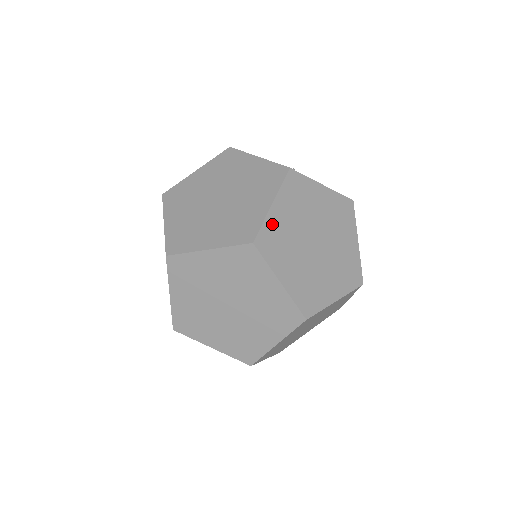
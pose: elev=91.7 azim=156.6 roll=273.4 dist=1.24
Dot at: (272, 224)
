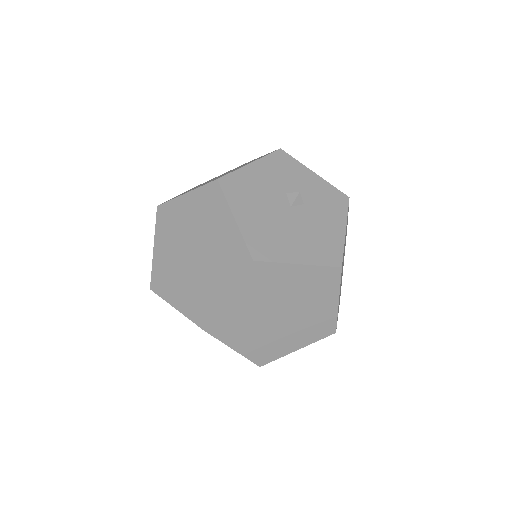
Dot at: (226, 312)
